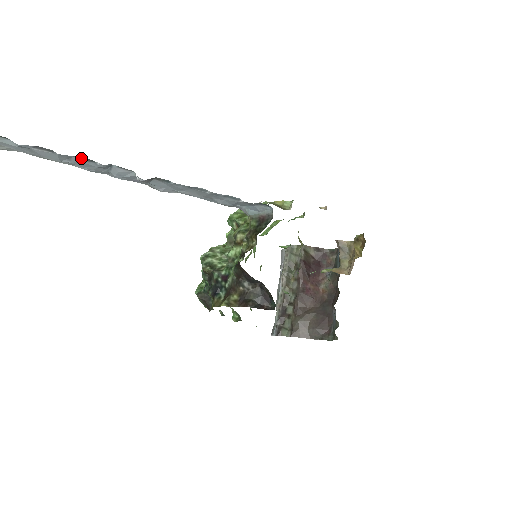
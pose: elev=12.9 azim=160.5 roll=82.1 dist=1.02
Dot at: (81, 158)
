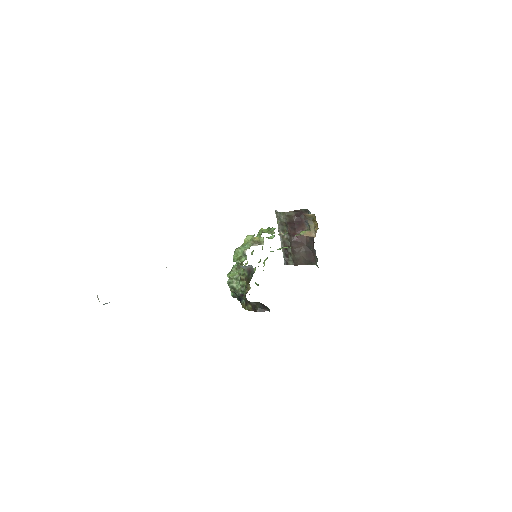
Dot at: occluded
